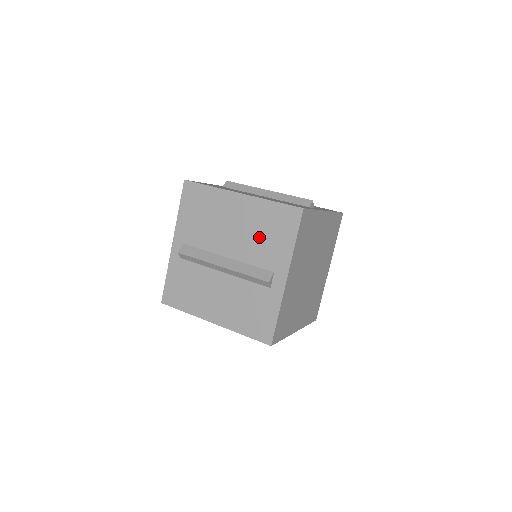
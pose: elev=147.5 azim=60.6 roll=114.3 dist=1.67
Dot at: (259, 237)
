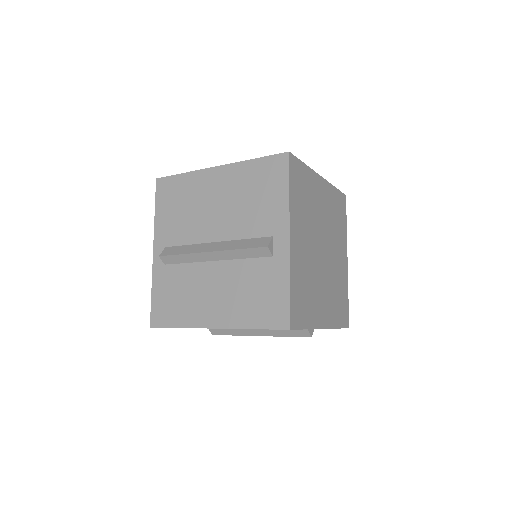
Dot at: (247, 204)
